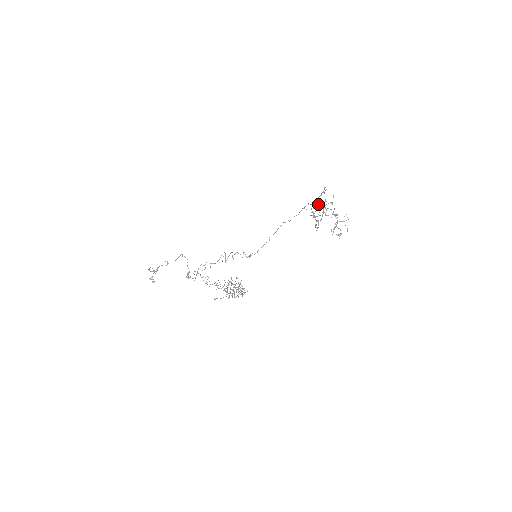
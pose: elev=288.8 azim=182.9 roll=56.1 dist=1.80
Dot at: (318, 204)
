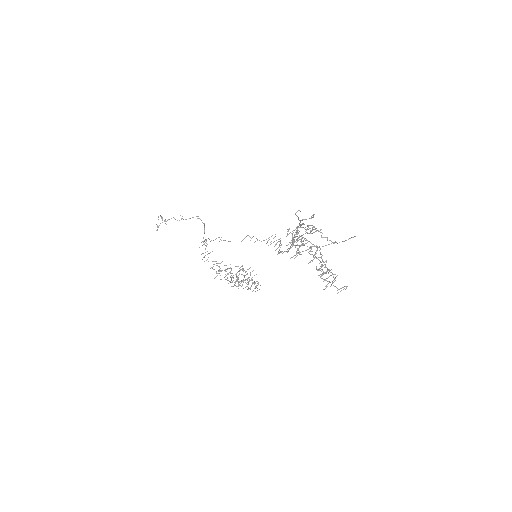
Dot at: (298, 230)
